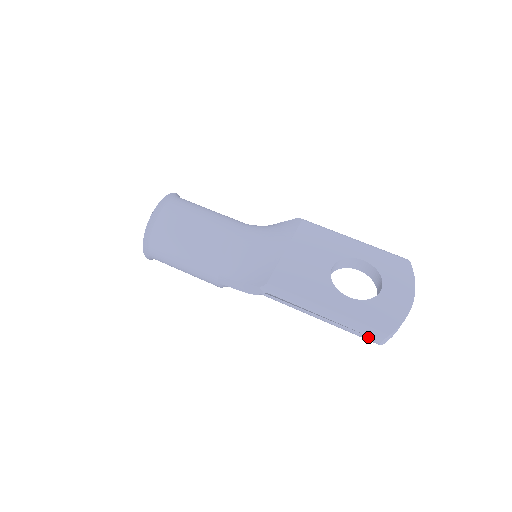
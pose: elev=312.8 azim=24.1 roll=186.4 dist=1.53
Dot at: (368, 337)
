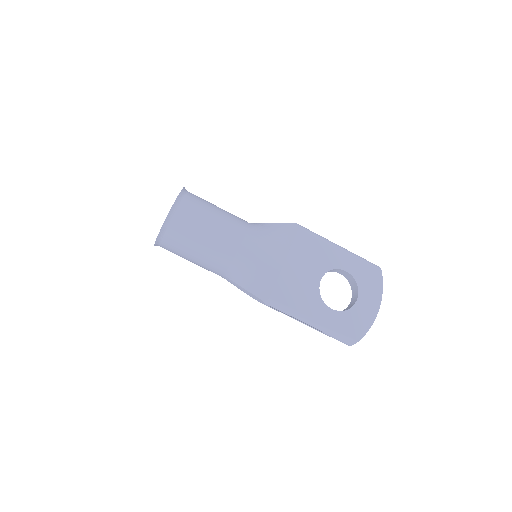
Dot at: (342, 342)
